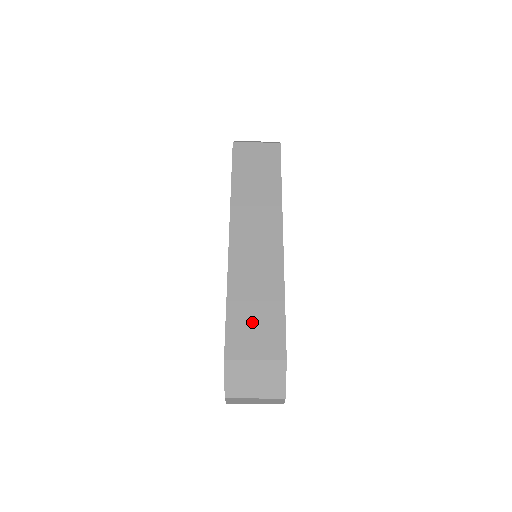
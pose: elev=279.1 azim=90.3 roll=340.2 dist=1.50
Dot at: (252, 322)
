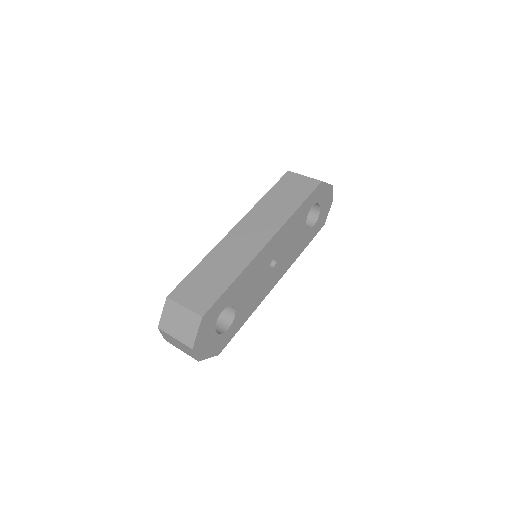
Dot at: (202, 284)
